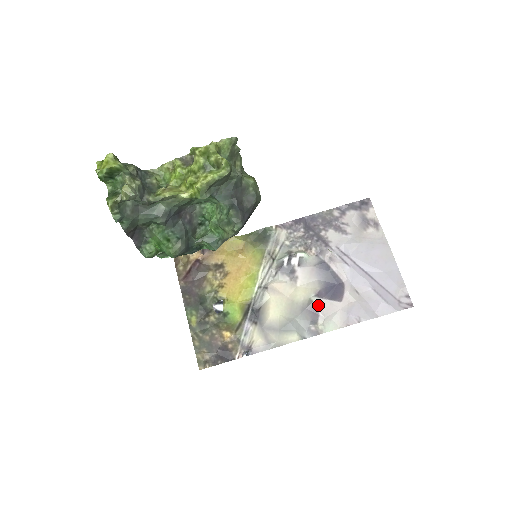
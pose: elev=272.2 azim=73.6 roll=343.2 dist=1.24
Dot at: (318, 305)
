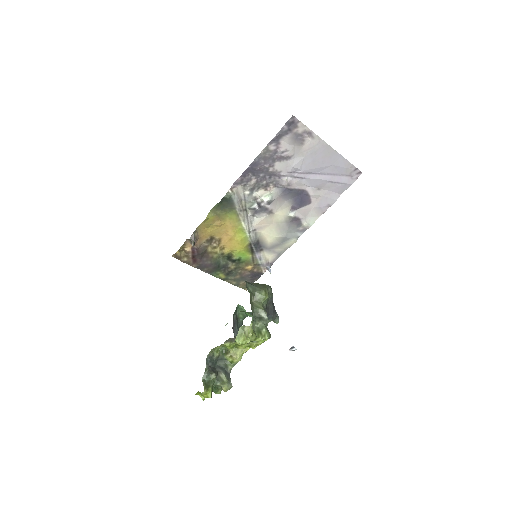
Dot at: (297, 215)
